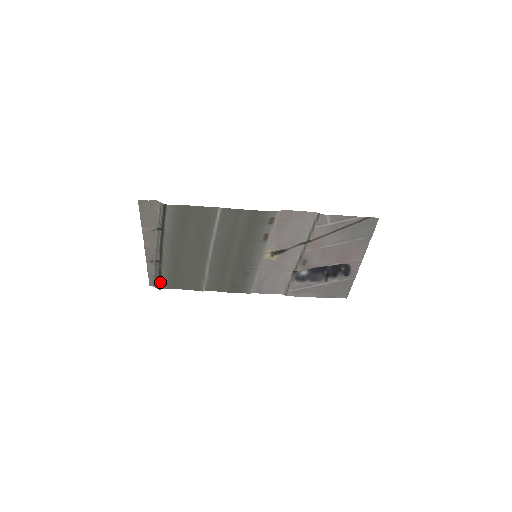
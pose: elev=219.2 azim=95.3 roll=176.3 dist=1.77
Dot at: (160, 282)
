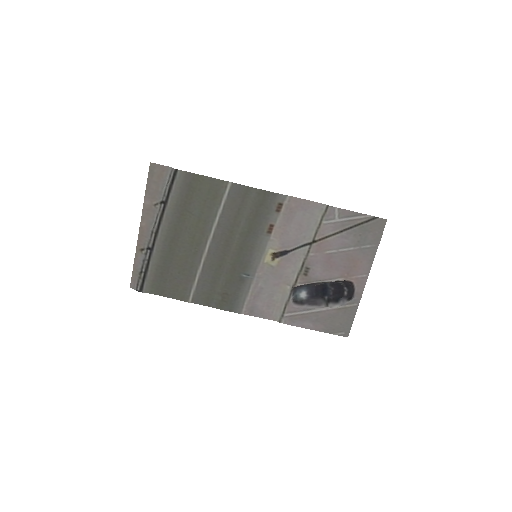
Dot at: (144, 280)
